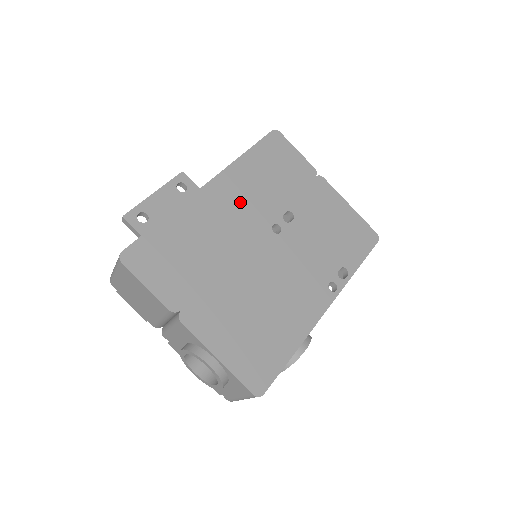
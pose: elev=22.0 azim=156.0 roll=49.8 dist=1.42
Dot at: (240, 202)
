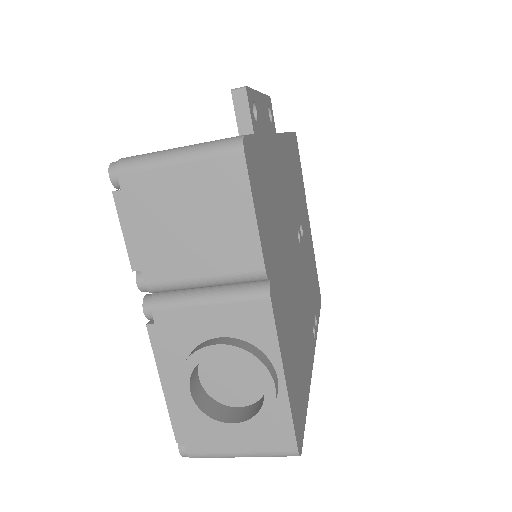
Dot at: (289, 181)
